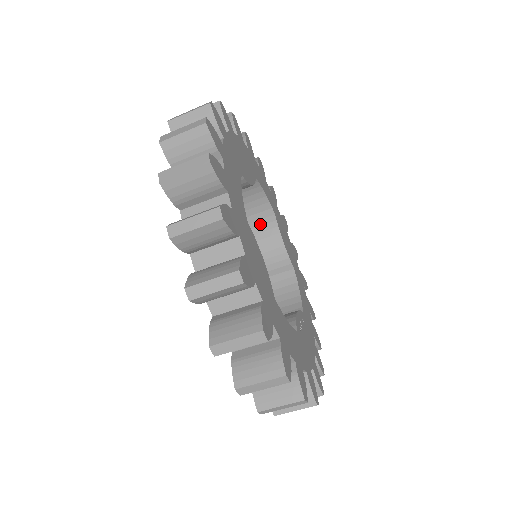
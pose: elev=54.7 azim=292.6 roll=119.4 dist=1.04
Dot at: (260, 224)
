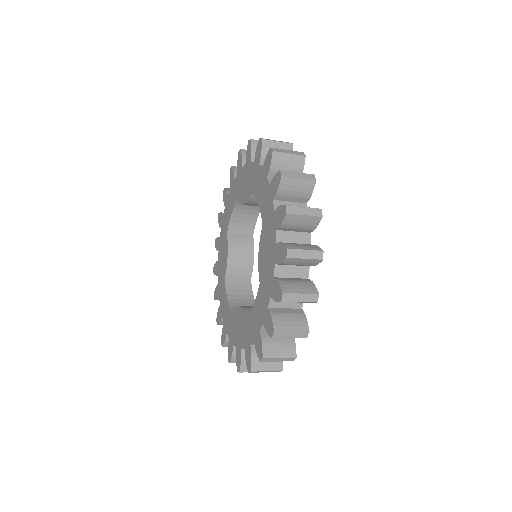
Dot at: (241, 237)
